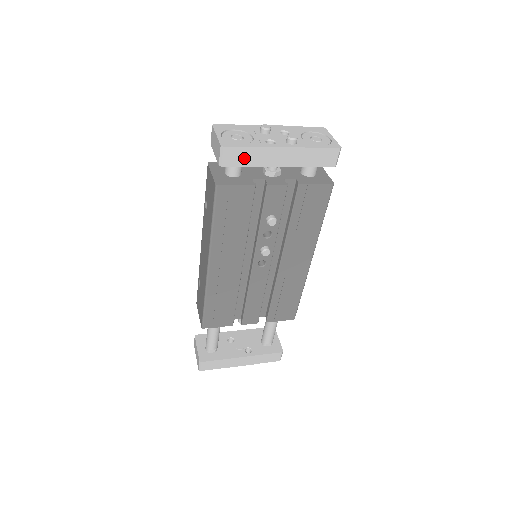
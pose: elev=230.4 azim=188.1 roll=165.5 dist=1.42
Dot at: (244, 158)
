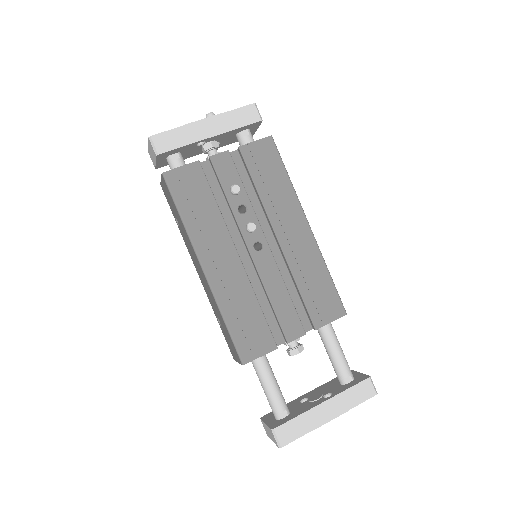
Dot at: (174, 140)
